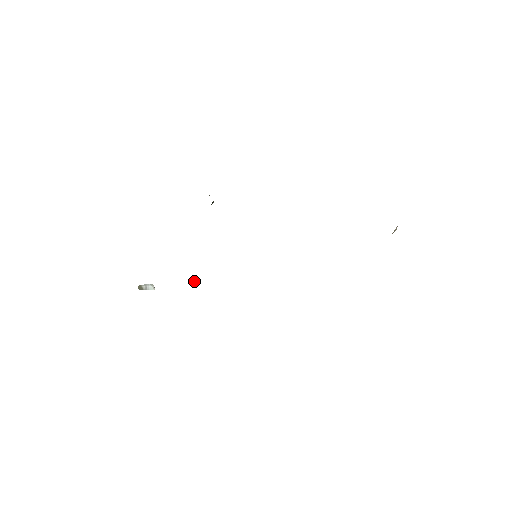
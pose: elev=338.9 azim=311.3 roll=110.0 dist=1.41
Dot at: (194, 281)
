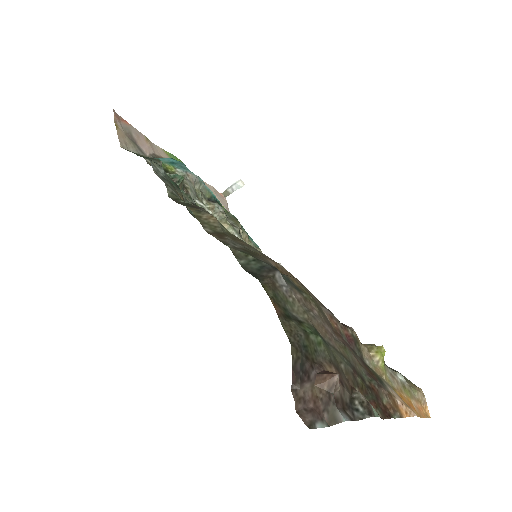
Dot at: (241, 232)
